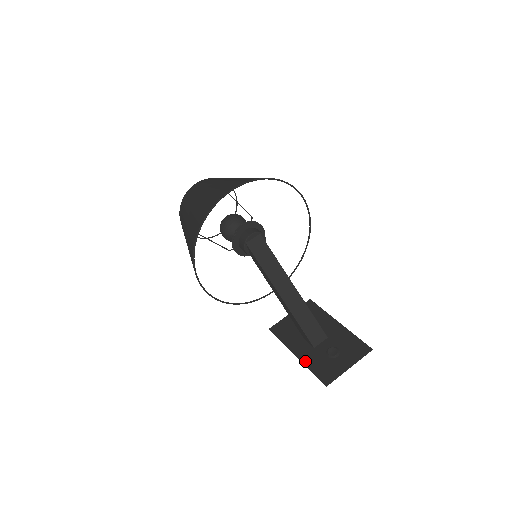
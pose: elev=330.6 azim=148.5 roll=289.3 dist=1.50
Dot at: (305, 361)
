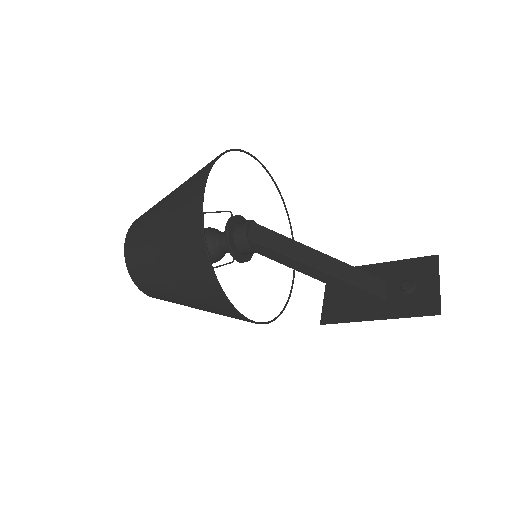
Dot at: (393, 315)
